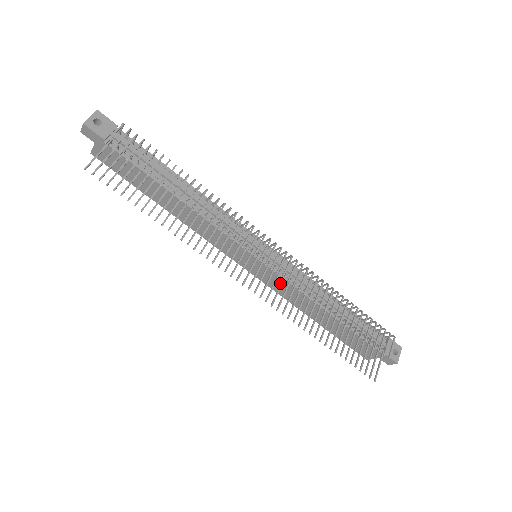
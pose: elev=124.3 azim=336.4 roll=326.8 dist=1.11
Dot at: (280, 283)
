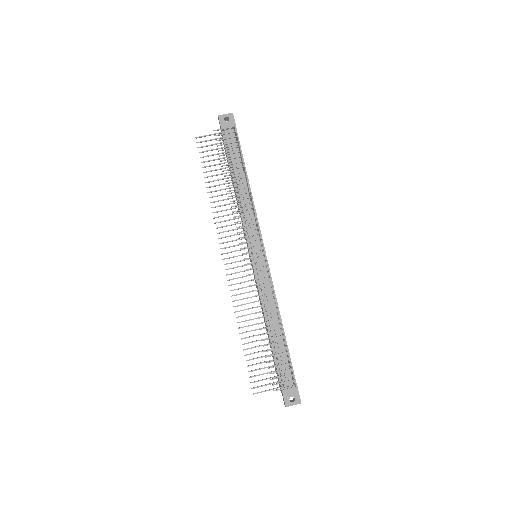
Dot at: occluded
